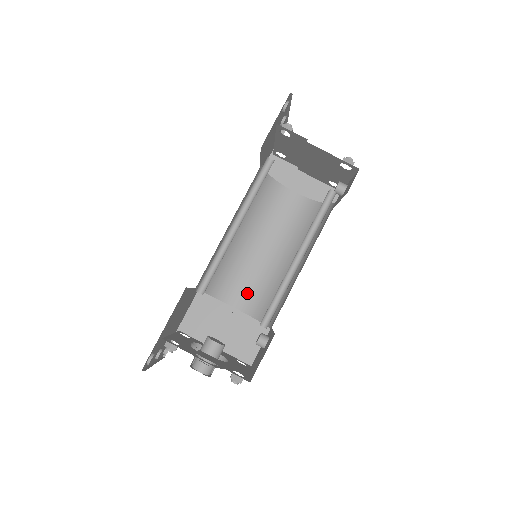
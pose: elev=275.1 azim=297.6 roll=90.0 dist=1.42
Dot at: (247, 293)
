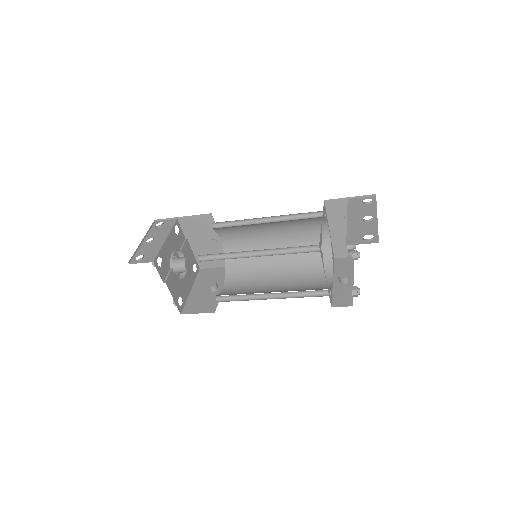
Dot at: (236, 243)
